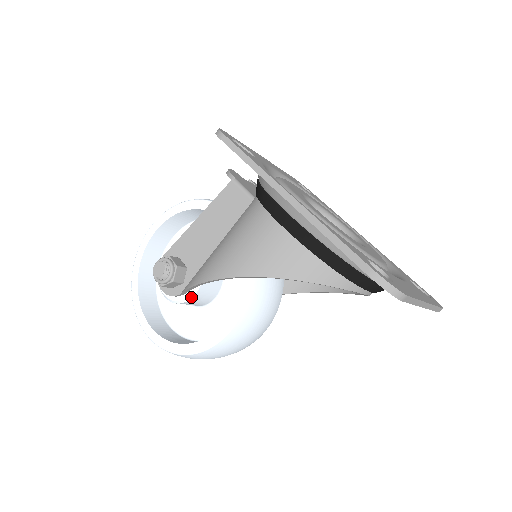
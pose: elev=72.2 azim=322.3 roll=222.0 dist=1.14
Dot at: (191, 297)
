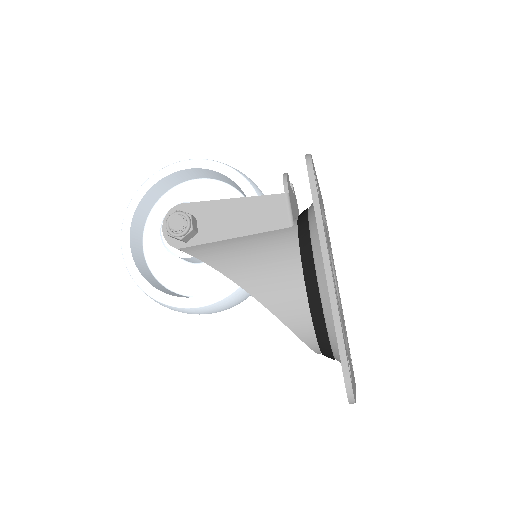
Dot at: (185, 257)
